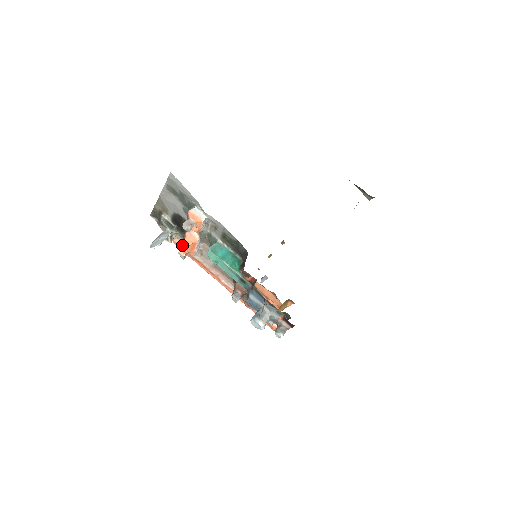
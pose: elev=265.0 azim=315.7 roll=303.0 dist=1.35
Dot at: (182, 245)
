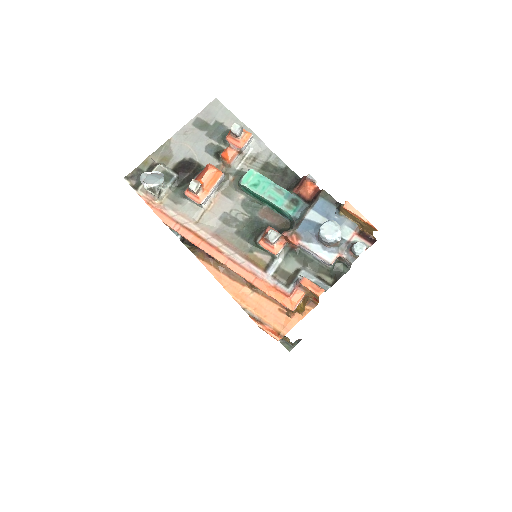
Dot at: (195, 179)
